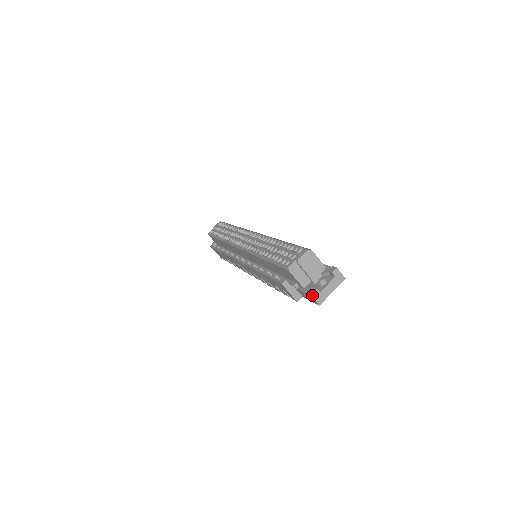
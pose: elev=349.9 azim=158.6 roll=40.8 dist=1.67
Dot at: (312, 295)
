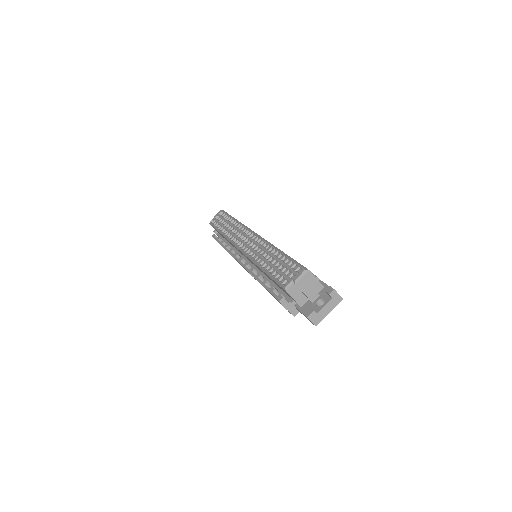
Dot at: (308, 317)
